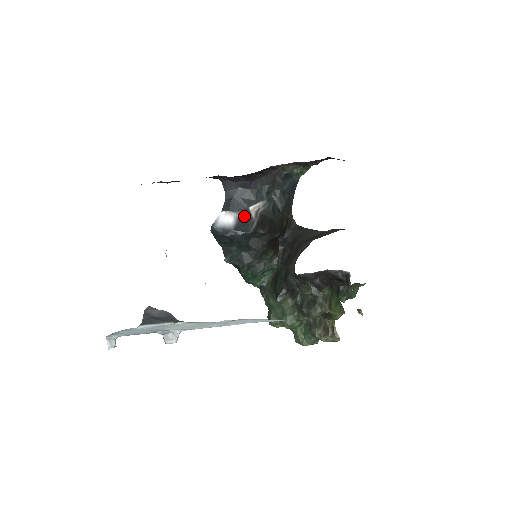
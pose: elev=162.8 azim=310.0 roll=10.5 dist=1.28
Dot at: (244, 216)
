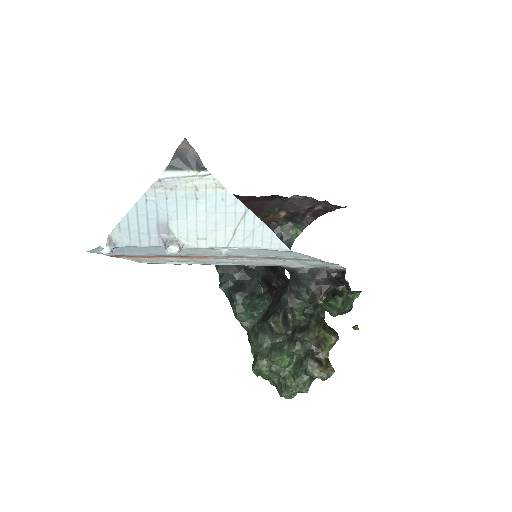
Dot at: occluded
